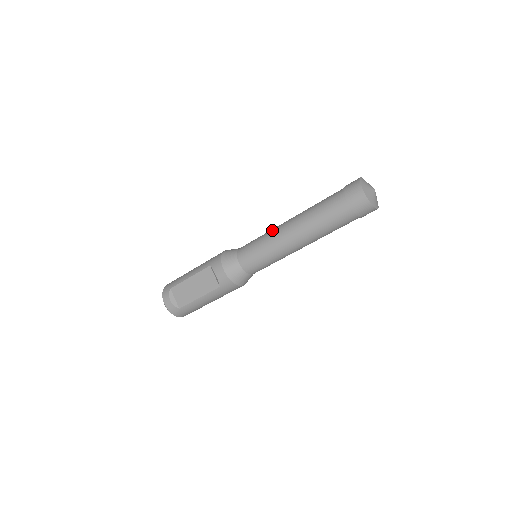
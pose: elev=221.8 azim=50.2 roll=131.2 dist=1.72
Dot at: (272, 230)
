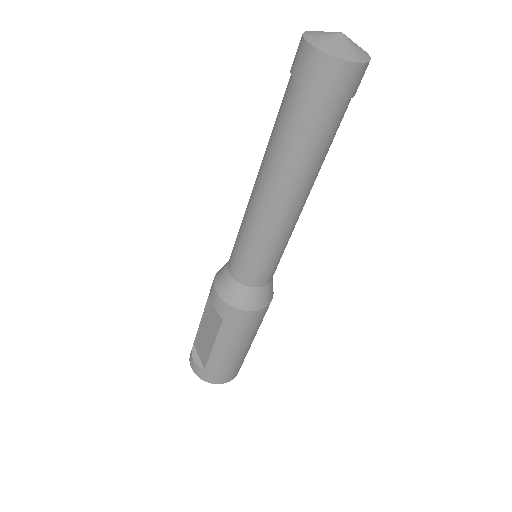
Dot at: occluded
